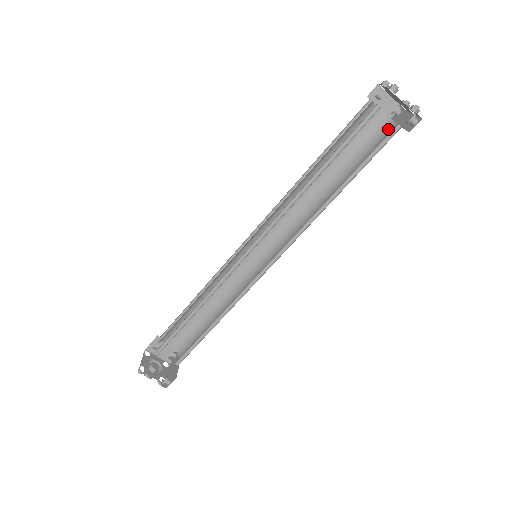
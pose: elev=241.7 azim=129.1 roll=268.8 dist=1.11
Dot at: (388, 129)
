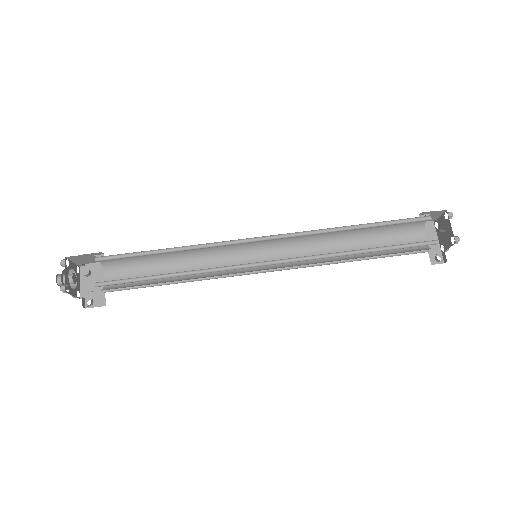
Dot at: (417, 235)
